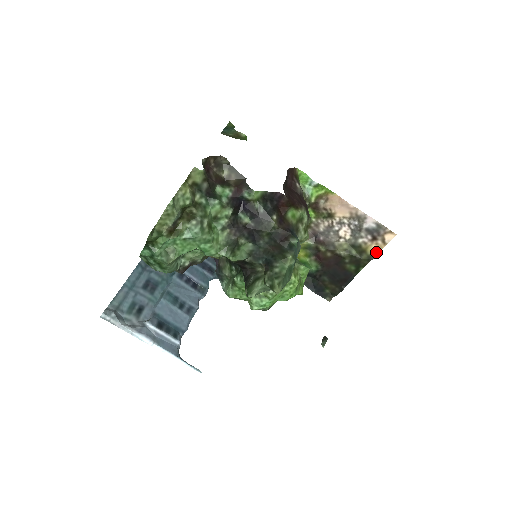
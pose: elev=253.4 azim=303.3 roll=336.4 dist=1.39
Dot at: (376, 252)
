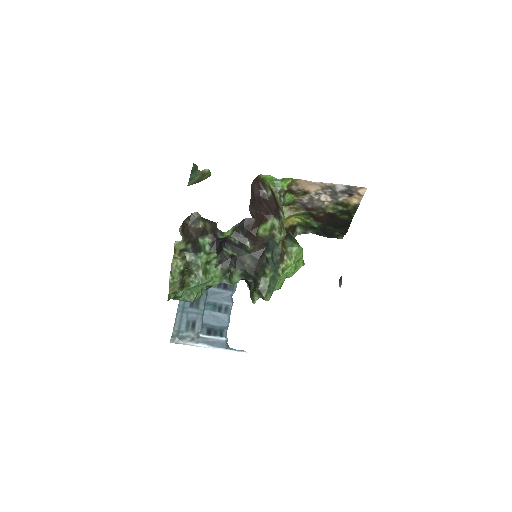
Dot at: (358, 202)
